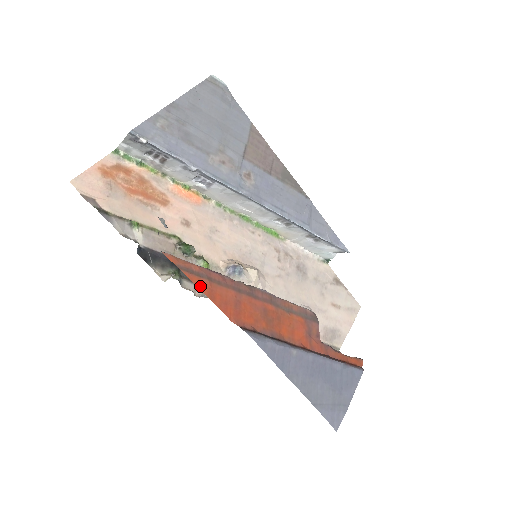
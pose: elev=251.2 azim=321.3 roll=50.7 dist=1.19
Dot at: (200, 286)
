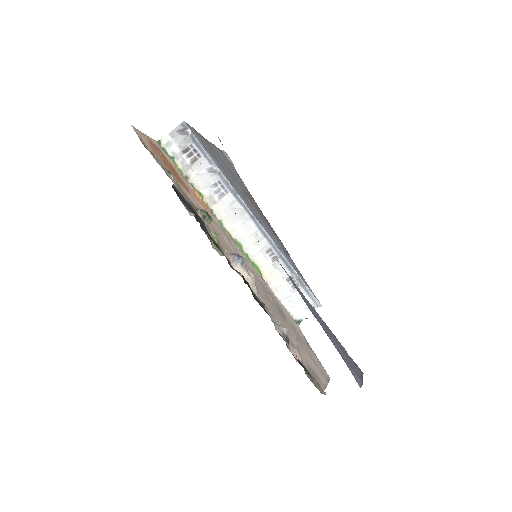
Dot at: occluded
